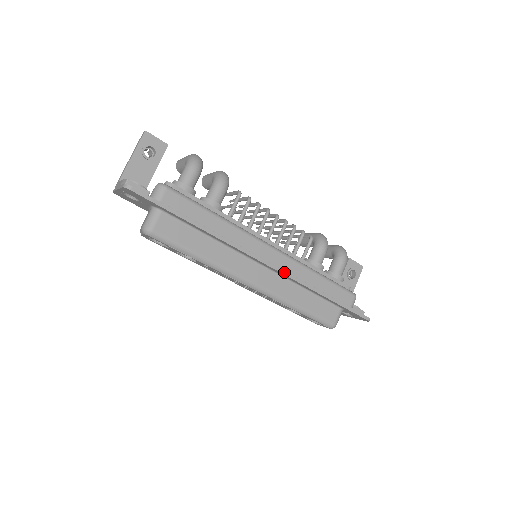
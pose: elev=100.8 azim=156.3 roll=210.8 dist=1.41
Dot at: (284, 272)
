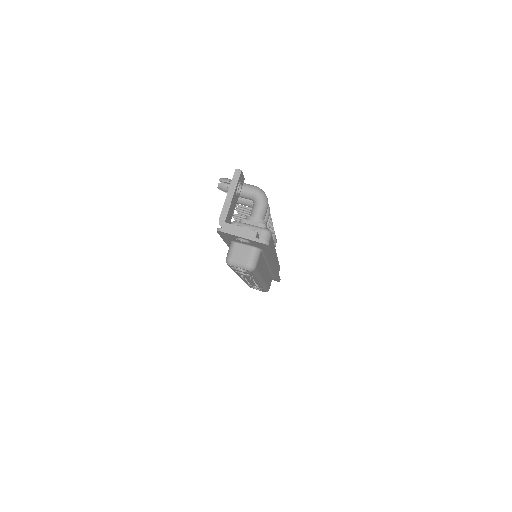
Dot at: occluded
